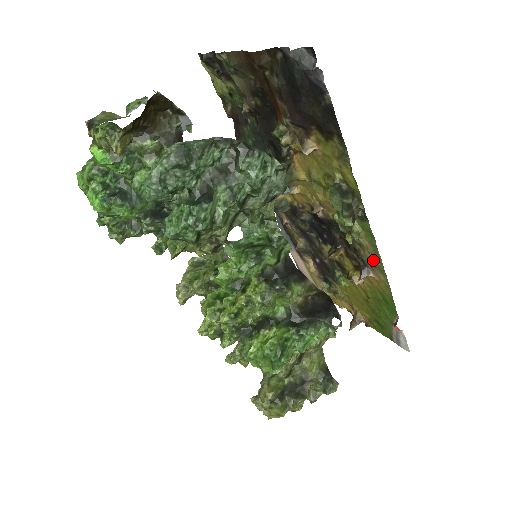
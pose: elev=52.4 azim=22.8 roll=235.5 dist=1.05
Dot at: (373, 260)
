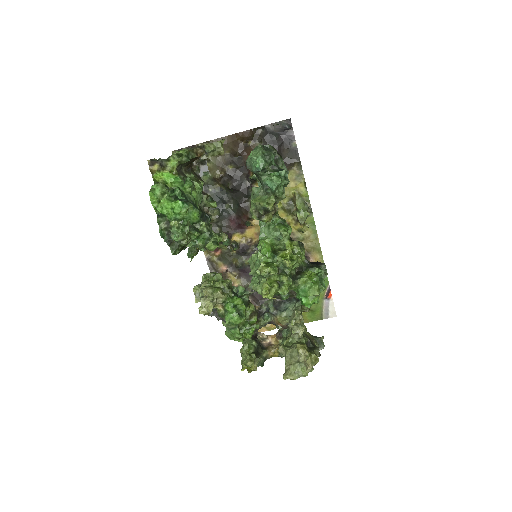
Dot at: (313, 245)
